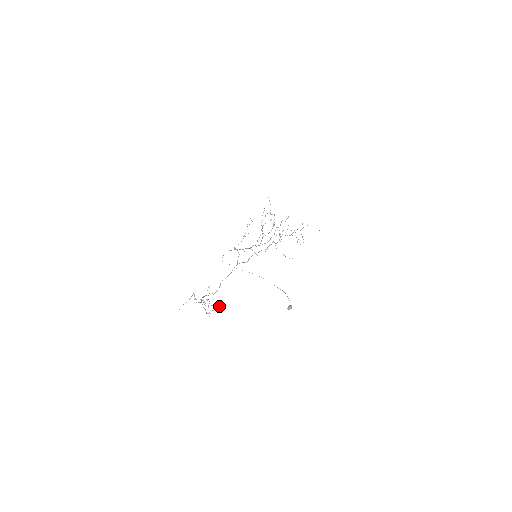
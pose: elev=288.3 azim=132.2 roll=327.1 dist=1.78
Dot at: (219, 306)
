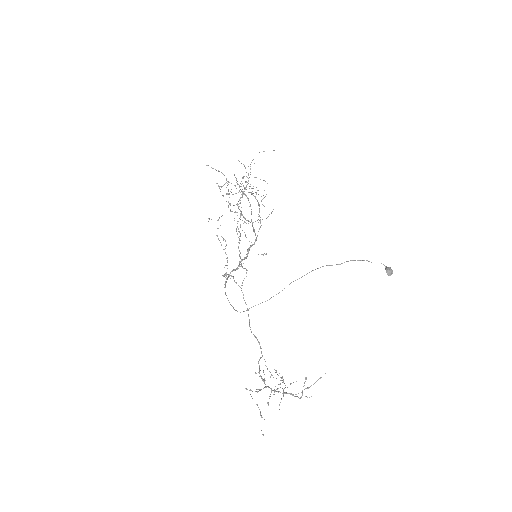
Dot at: (319, 378)
